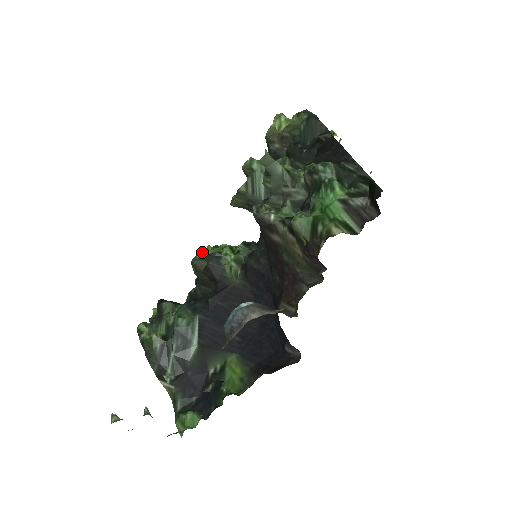
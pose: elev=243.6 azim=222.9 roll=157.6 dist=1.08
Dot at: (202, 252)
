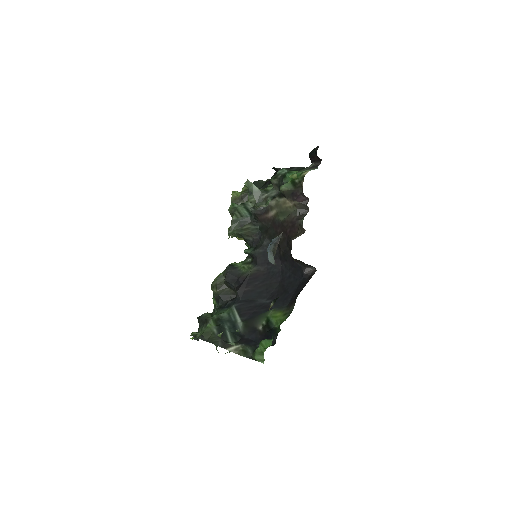
Dot at: occluded
